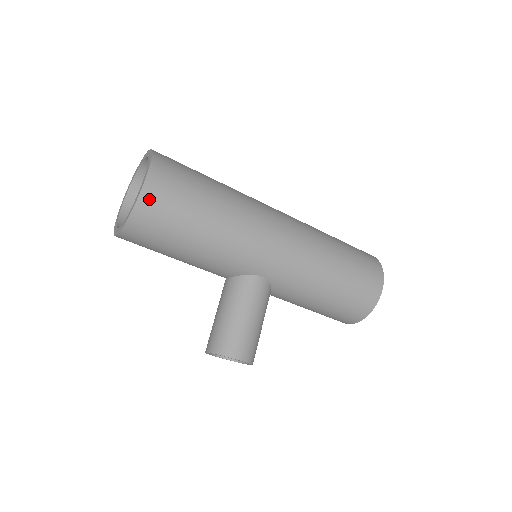
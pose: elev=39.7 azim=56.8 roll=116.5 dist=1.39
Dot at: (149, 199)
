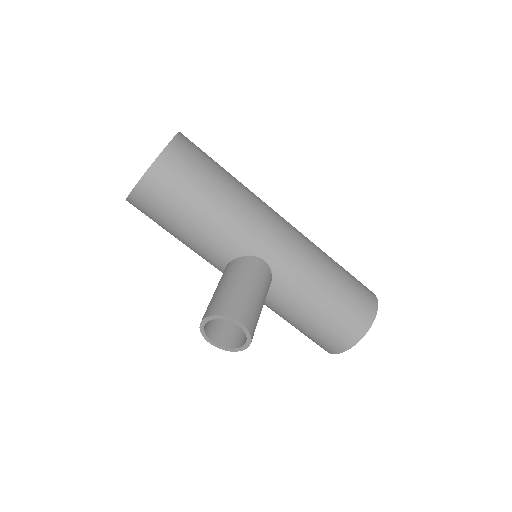
Dot at: (174, 152)
